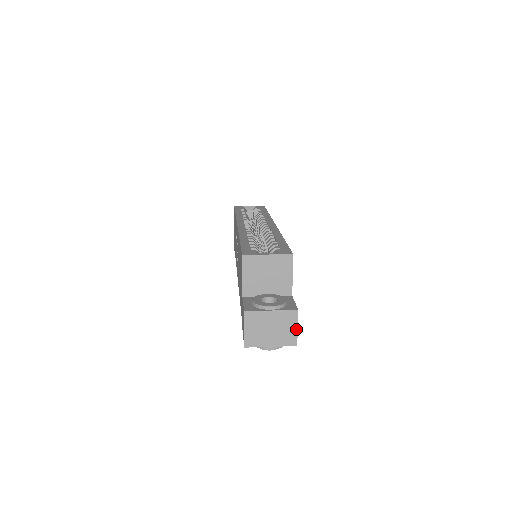
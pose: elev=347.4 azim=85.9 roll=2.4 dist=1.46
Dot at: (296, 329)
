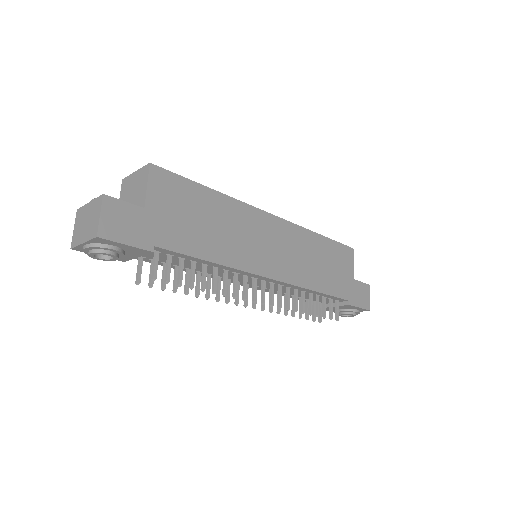
Dot at: (99, 217)
